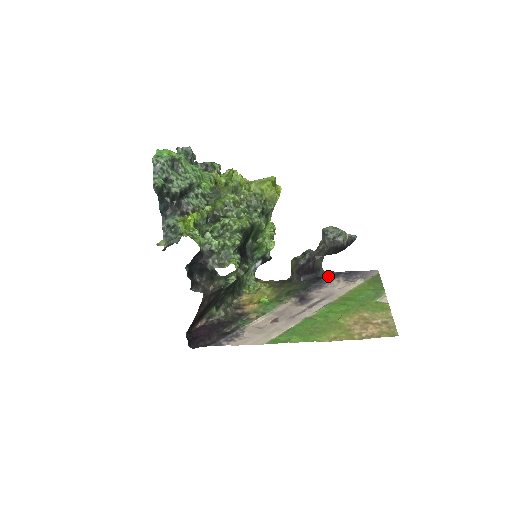
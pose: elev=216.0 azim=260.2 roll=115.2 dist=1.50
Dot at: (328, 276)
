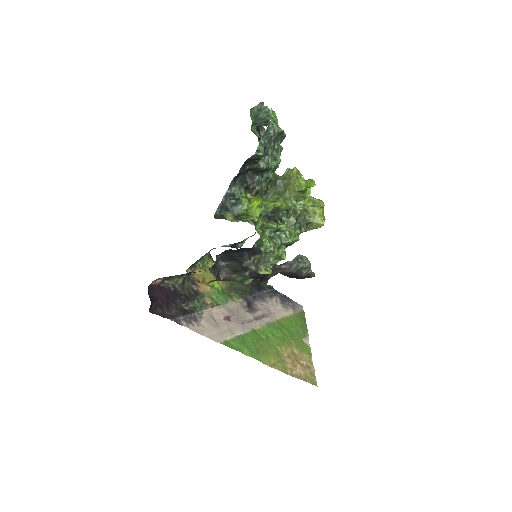
Dot at: (268, 290)
